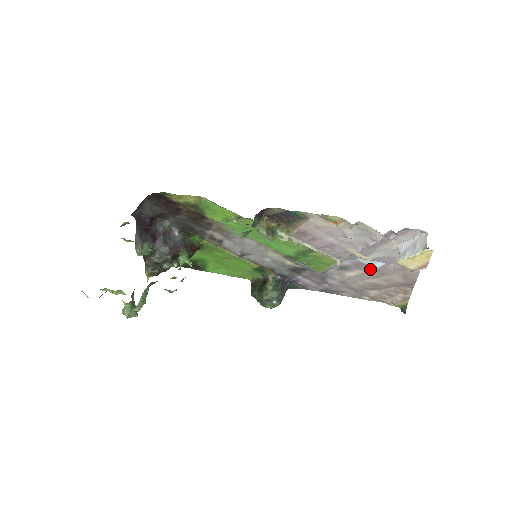
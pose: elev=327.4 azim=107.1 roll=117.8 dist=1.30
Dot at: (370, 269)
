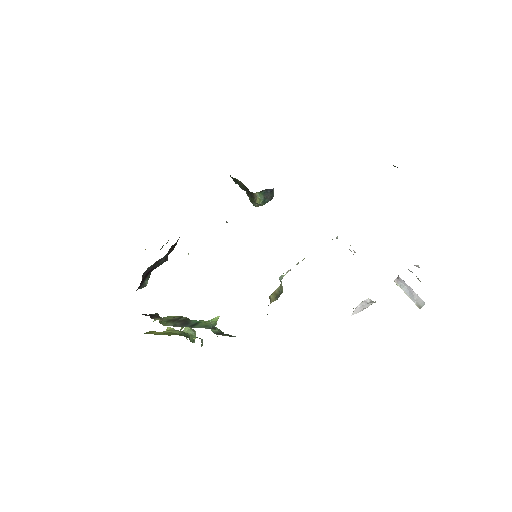
Dot at: occluded
